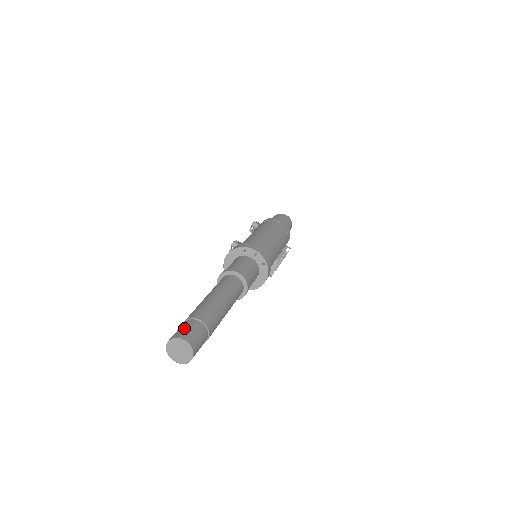
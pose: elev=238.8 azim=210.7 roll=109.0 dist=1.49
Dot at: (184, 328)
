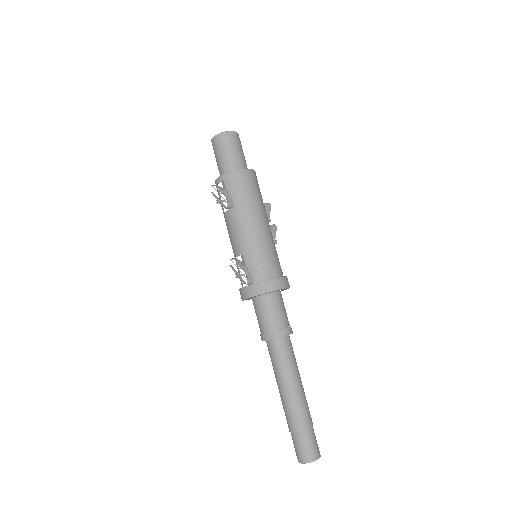
Dot at: (306, 448)
